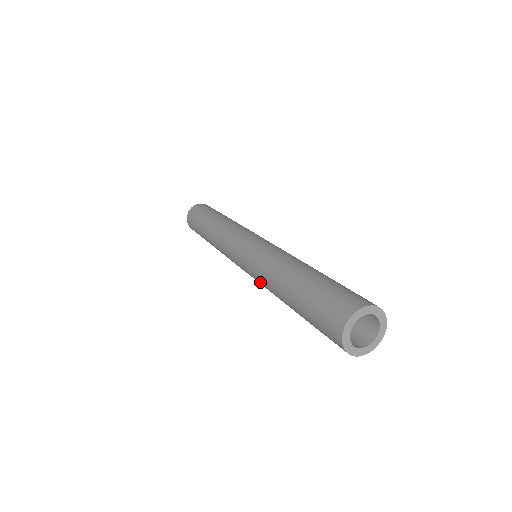
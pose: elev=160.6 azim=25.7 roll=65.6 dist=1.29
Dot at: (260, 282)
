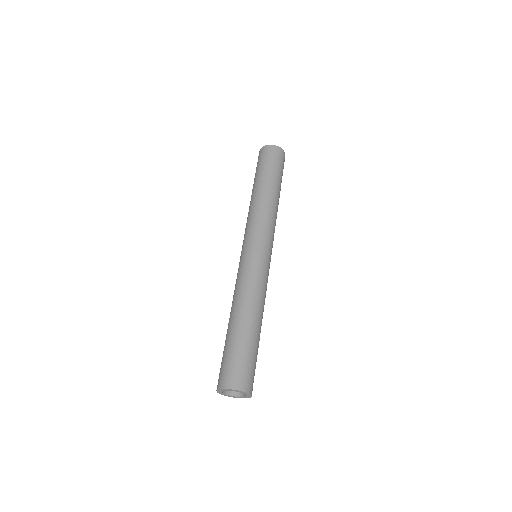
Dot at: (236, 283)
